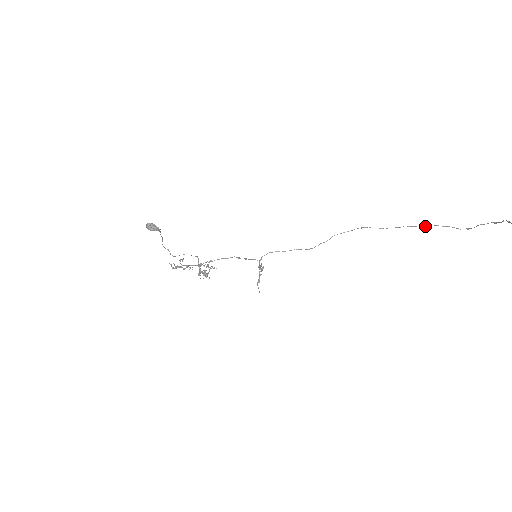
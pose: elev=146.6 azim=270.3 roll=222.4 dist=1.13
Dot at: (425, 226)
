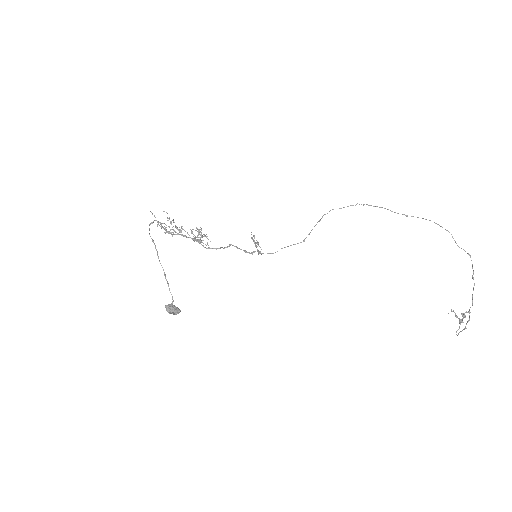
Dot at: occluded
